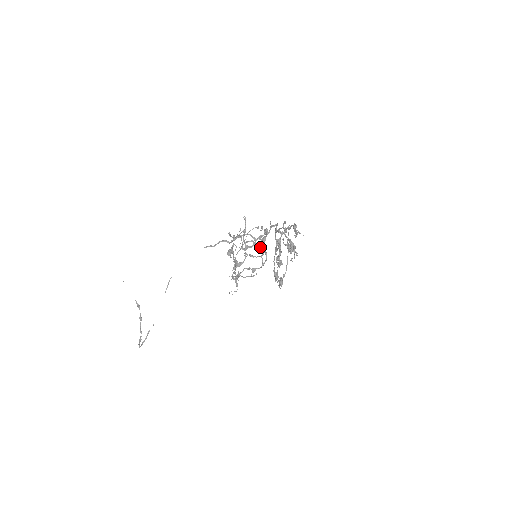
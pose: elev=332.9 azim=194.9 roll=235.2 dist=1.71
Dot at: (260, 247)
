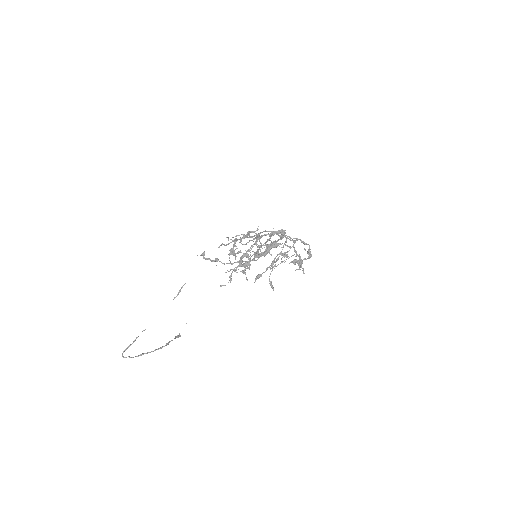
Dot at: occluded
